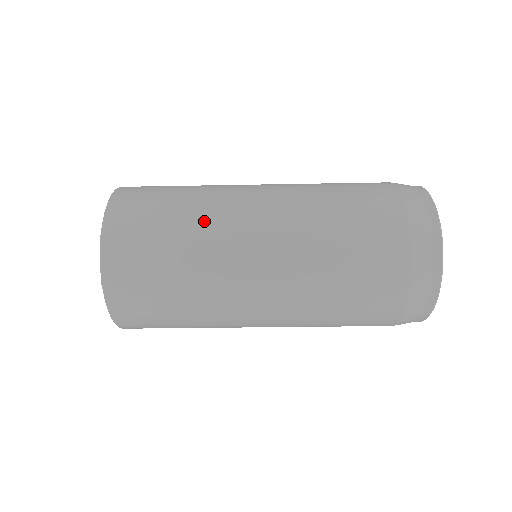
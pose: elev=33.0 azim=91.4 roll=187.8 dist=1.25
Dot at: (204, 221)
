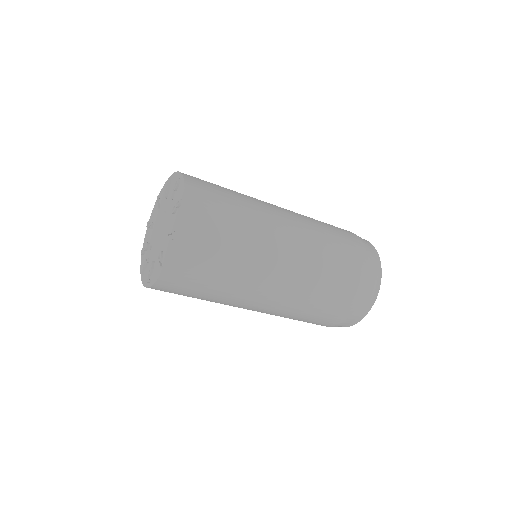
Dot at: (246, 195)
